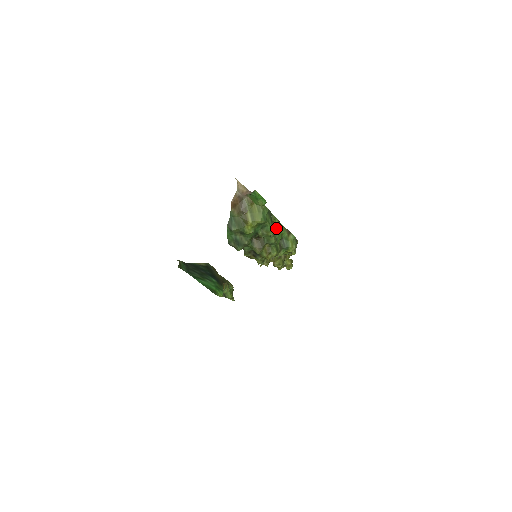
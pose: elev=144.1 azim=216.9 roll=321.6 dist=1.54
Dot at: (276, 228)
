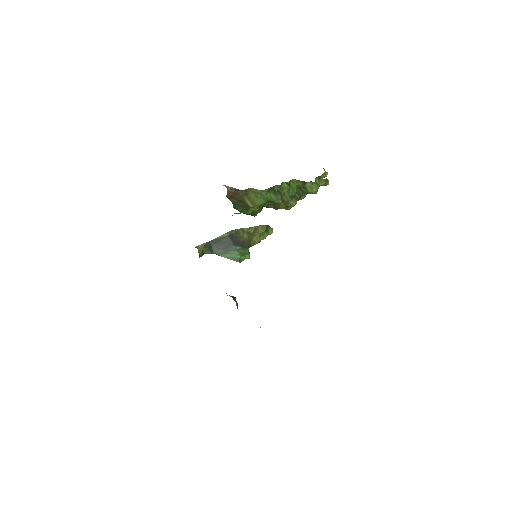
Dot at: (286, 189)
